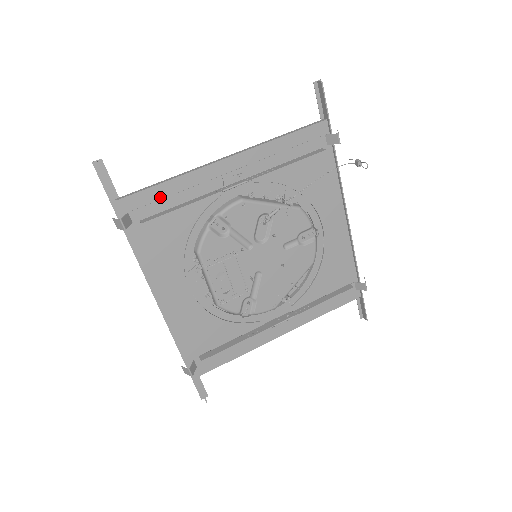
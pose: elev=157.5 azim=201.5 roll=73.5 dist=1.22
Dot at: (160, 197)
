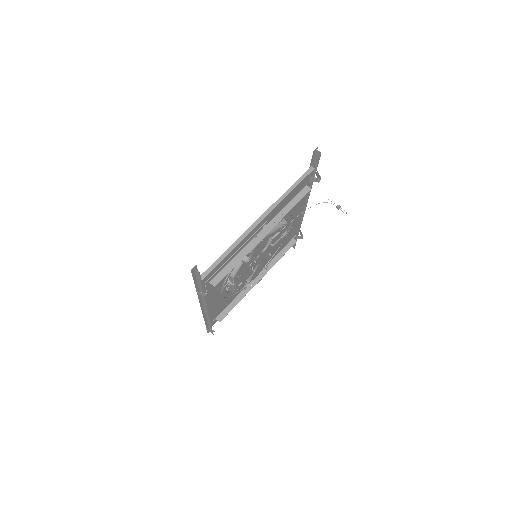
Dot at: (222, 264)
